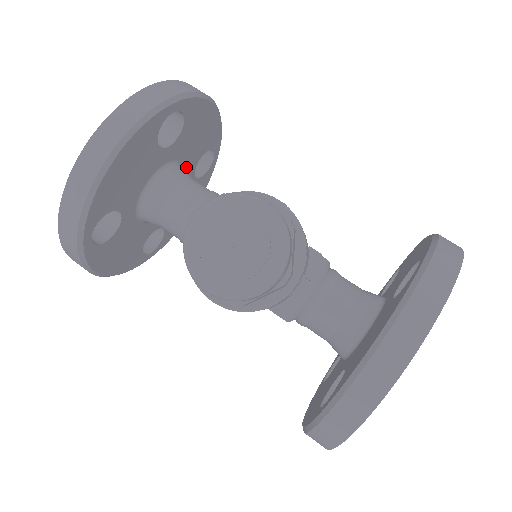
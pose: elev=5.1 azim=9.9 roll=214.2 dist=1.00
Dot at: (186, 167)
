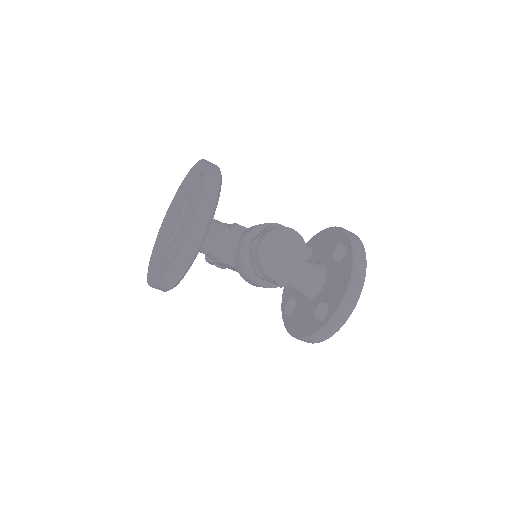
Dot at: occluded
